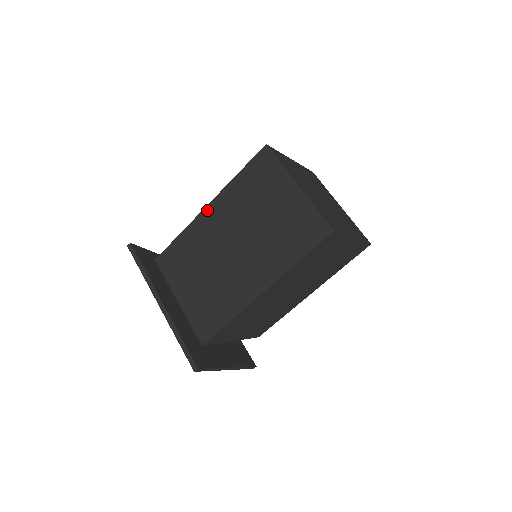
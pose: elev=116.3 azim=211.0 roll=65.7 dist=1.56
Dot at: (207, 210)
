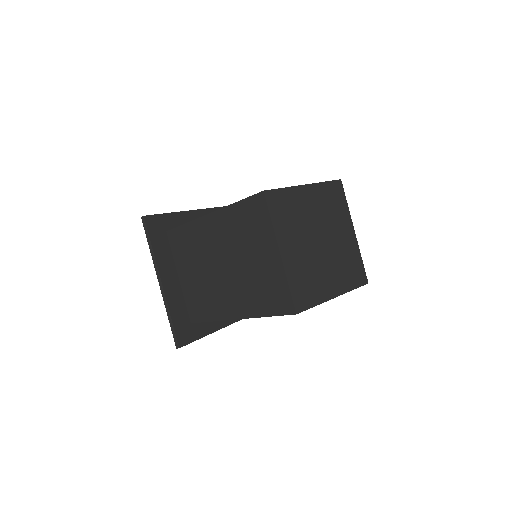
Dot at: (207, 218)
